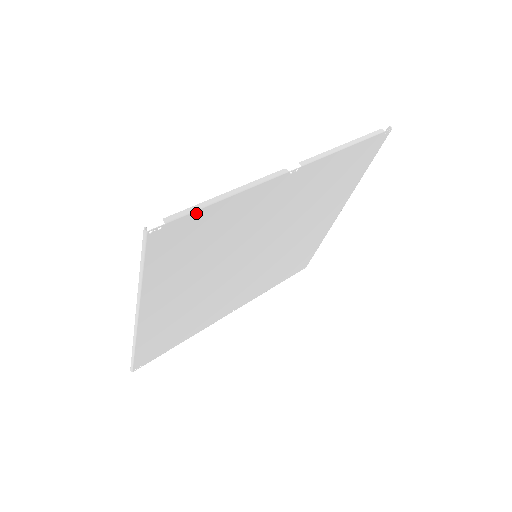
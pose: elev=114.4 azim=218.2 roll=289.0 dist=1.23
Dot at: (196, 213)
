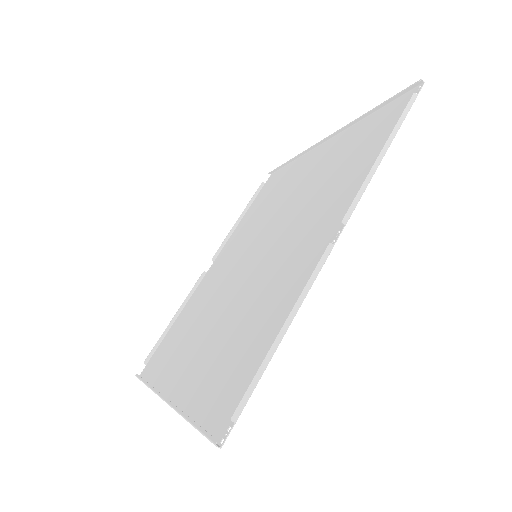
Dot at: (257, 378)
